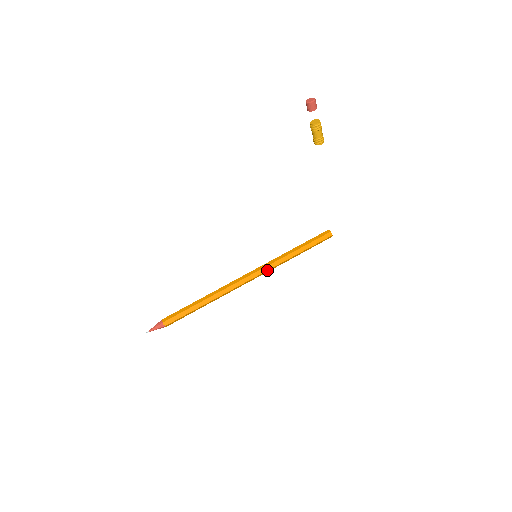
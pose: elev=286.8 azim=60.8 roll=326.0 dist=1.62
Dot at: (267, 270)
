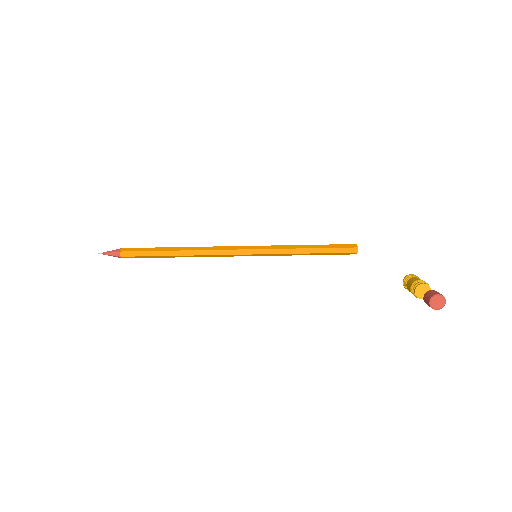
Dot at: occluded
